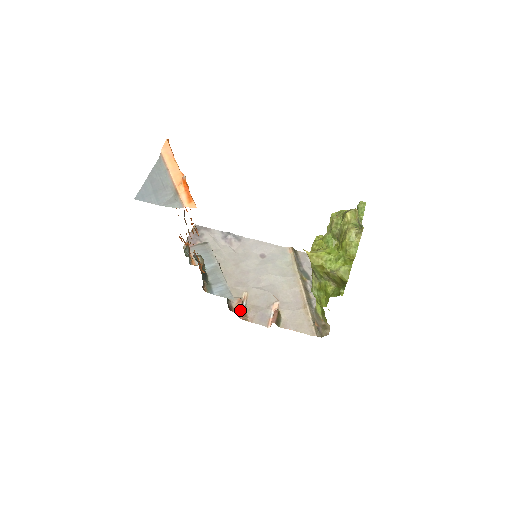
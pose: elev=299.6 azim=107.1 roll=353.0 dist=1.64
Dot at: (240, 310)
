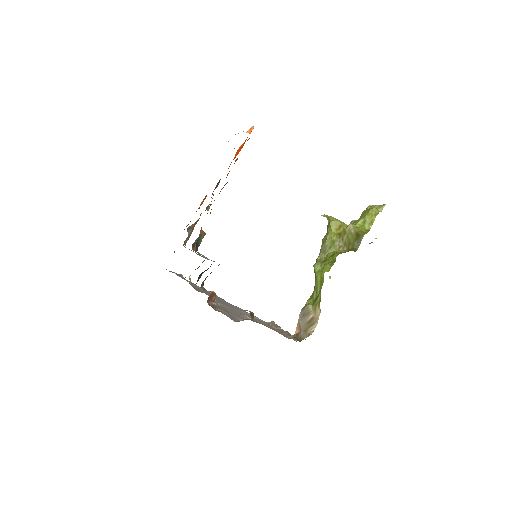
Dot at: (209, 301)
